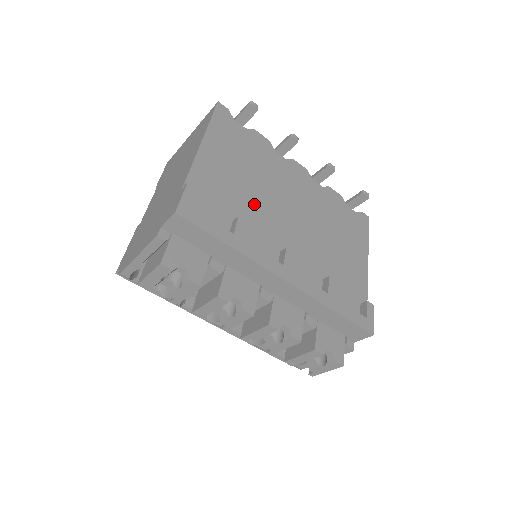
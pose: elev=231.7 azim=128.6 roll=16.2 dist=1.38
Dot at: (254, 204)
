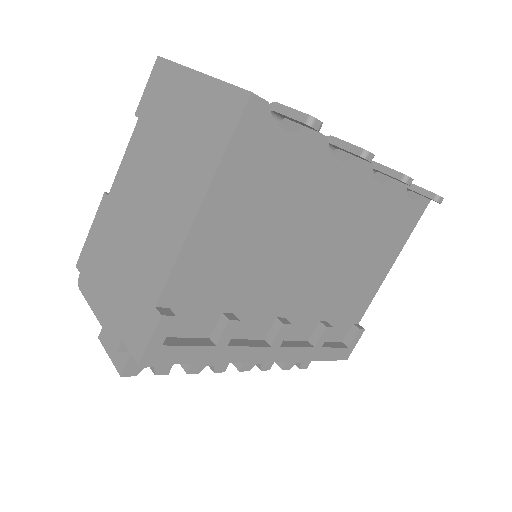
Dot at: (260, 272)
